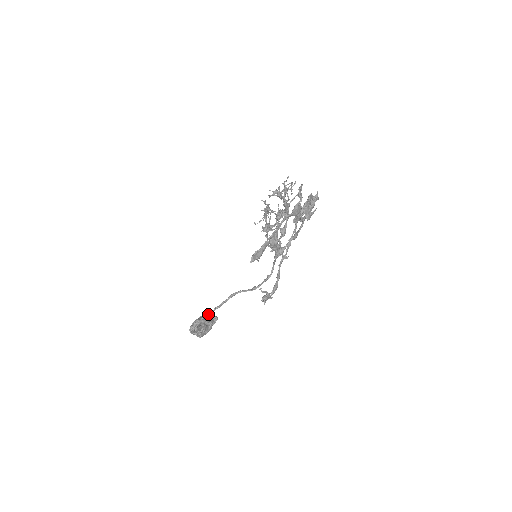
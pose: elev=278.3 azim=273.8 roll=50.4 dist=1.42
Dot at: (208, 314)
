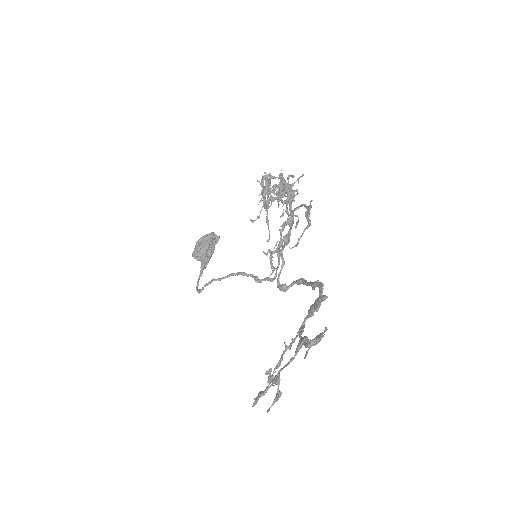
Dot at: occluded
